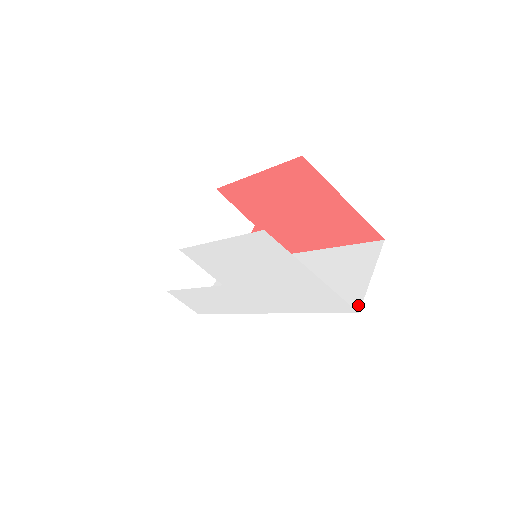
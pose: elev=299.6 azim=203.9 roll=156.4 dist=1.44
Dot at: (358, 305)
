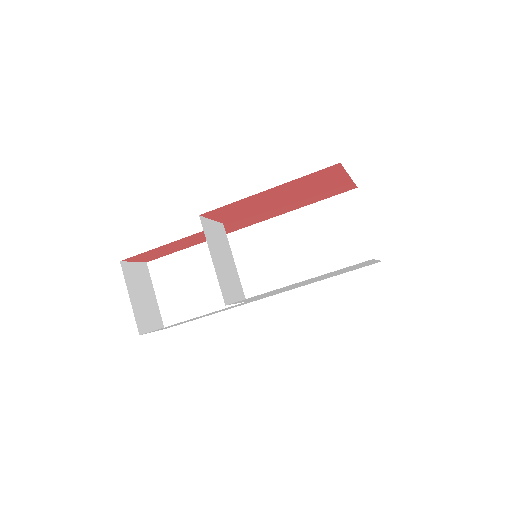
Dot at: (377, 255)
